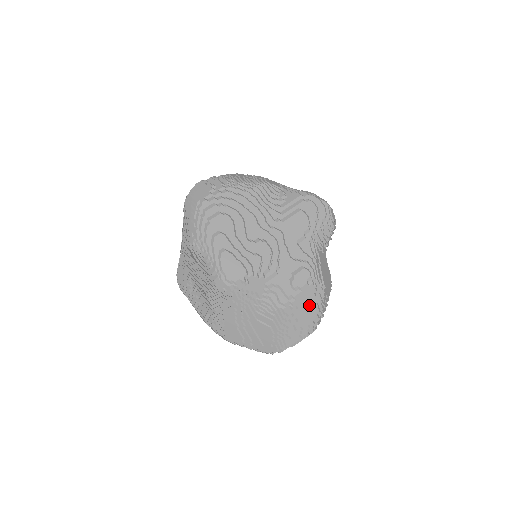
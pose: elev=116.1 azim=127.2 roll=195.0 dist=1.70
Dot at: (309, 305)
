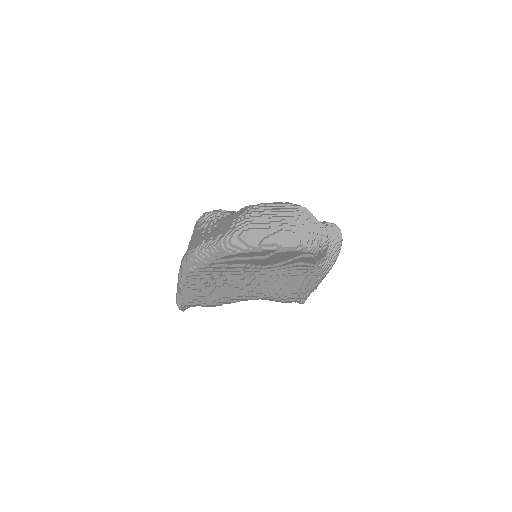
Dot at: occluded
